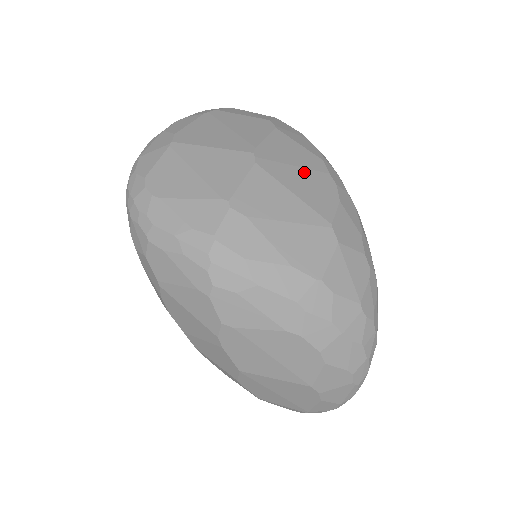
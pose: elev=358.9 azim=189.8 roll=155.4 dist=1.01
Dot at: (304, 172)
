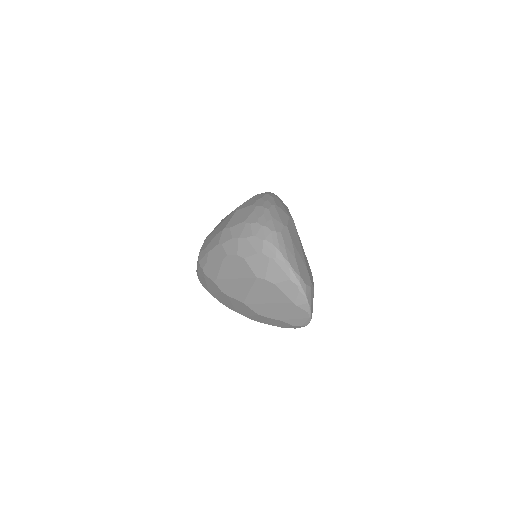
Dot at: occluded
